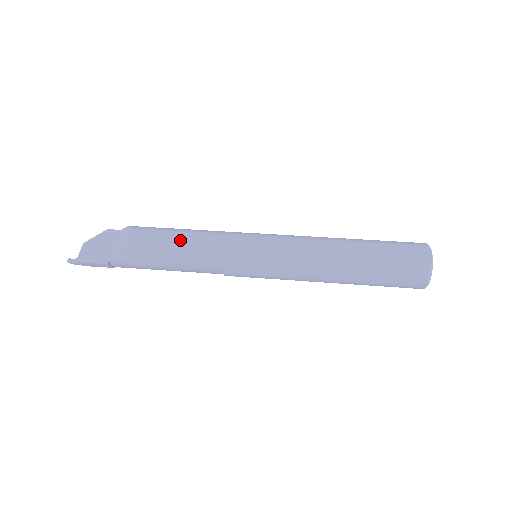
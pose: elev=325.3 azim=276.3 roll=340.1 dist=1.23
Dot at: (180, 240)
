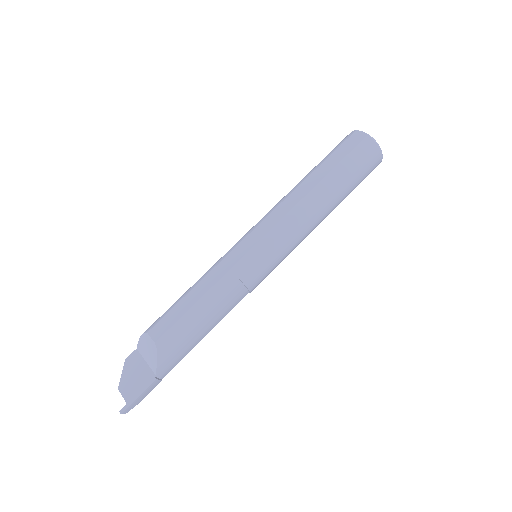
Dot at: (193, 299)
